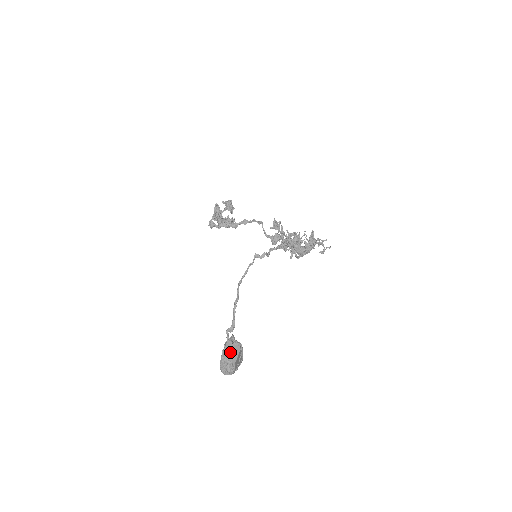
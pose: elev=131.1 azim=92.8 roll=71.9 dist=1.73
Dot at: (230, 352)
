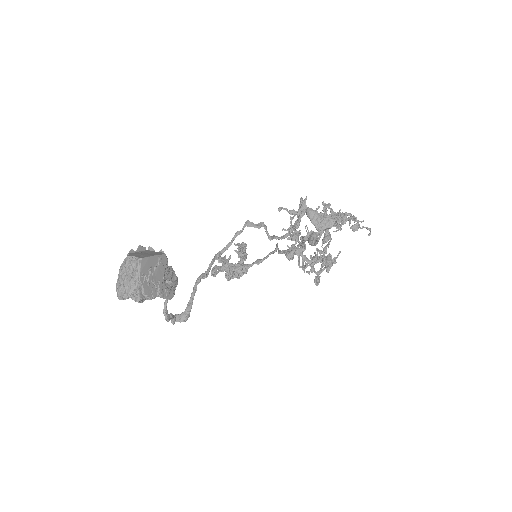
Dot at: (143, 253)
